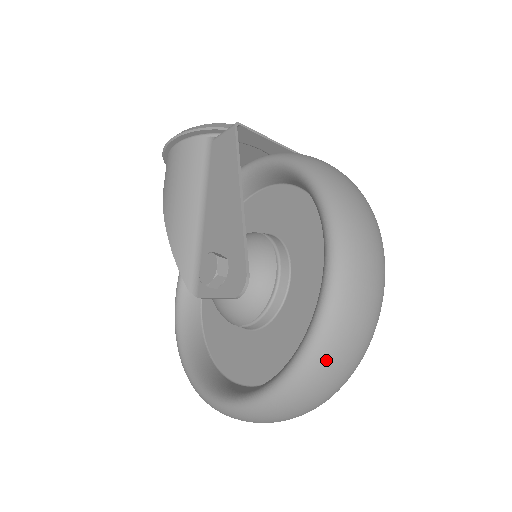
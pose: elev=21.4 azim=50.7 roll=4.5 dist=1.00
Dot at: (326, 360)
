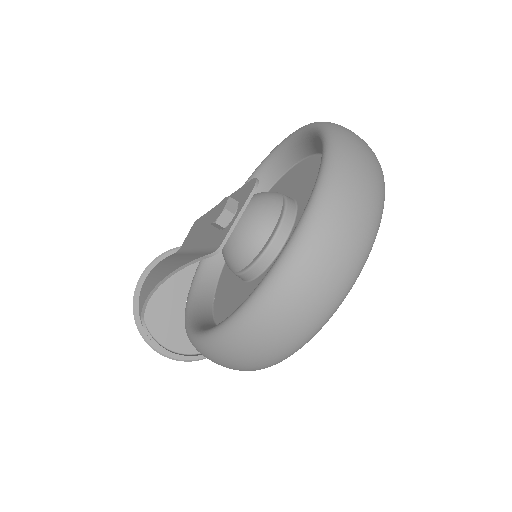
Dot at: (345, 131)
